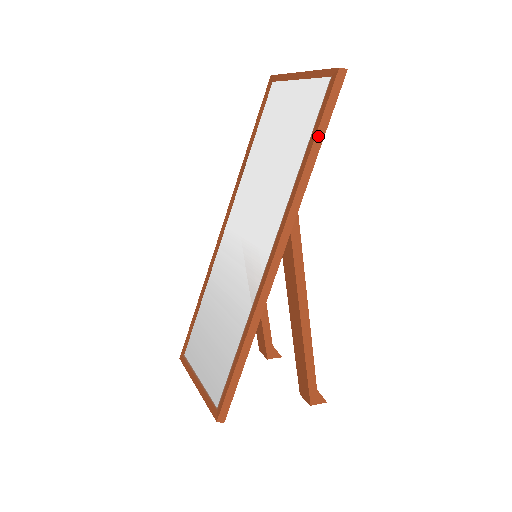
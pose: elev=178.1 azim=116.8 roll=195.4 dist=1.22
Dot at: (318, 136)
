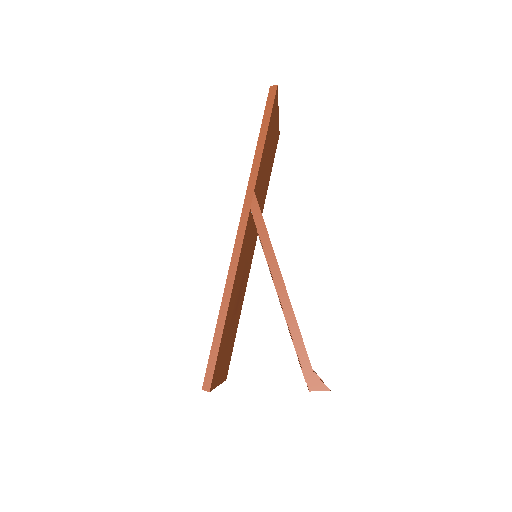
Dot at: (262, 133)
